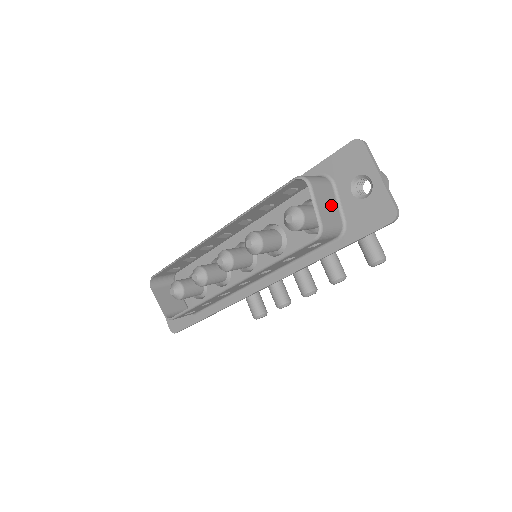
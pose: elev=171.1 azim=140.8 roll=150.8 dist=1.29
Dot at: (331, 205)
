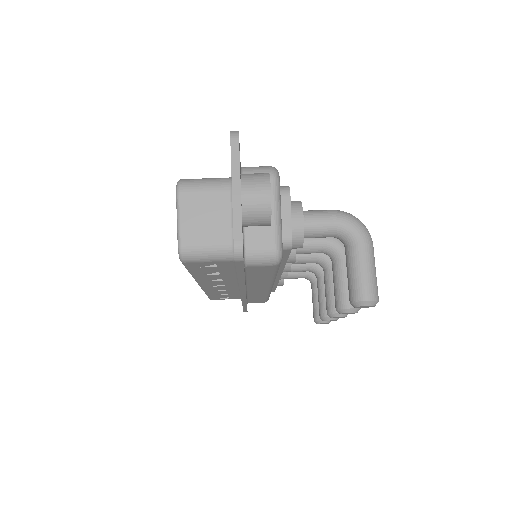
Dot at: (215, 219)
